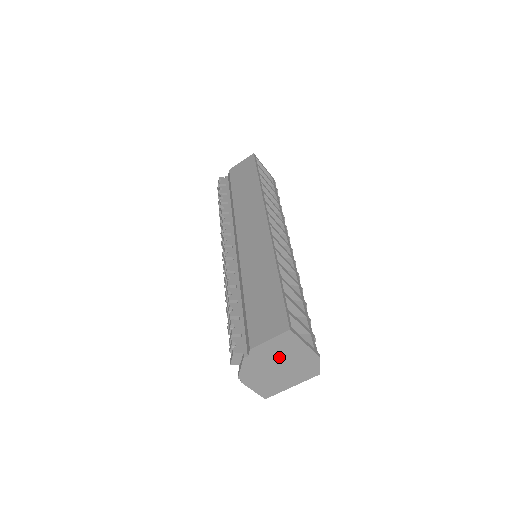
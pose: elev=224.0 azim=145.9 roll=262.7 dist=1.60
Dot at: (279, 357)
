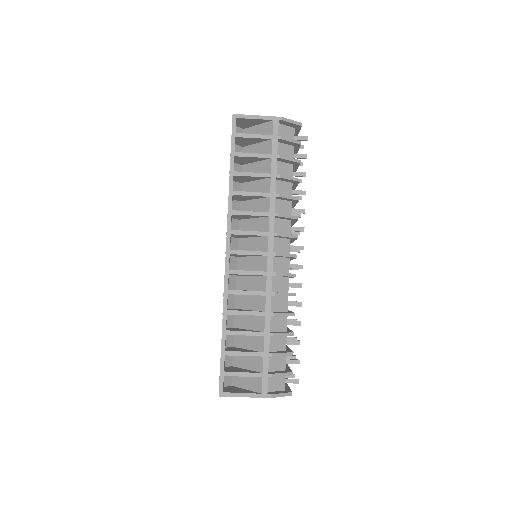
Dot at: occluded
